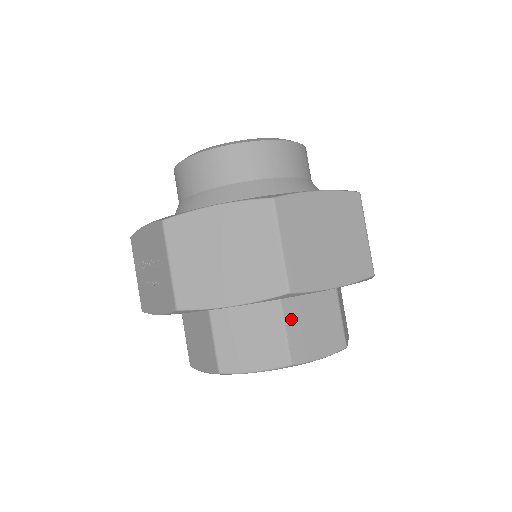
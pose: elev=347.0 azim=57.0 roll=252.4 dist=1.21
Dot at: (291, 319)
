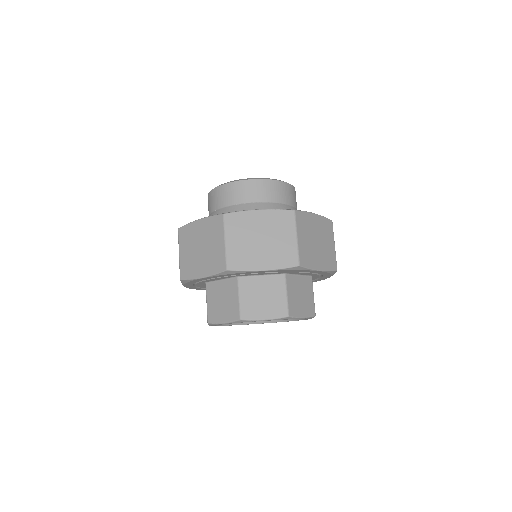
Dot at: (245, 291)
